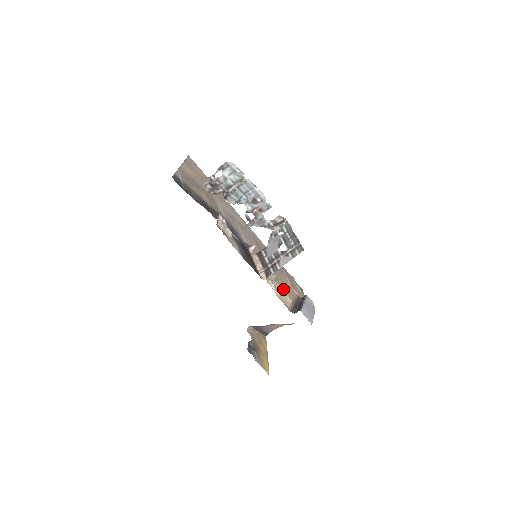
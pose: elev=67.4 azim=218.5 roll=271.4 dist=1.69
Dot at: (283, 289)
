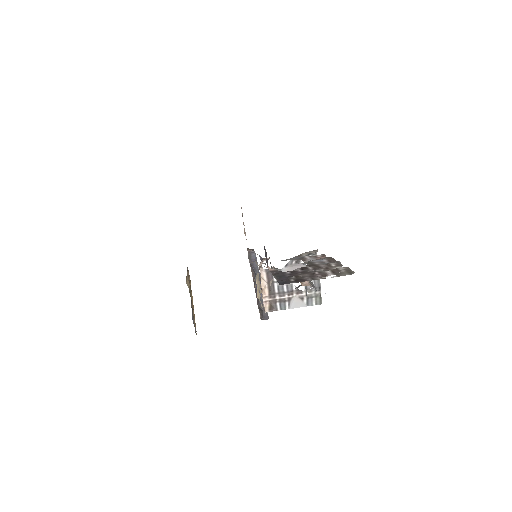
Dot at: occluded
